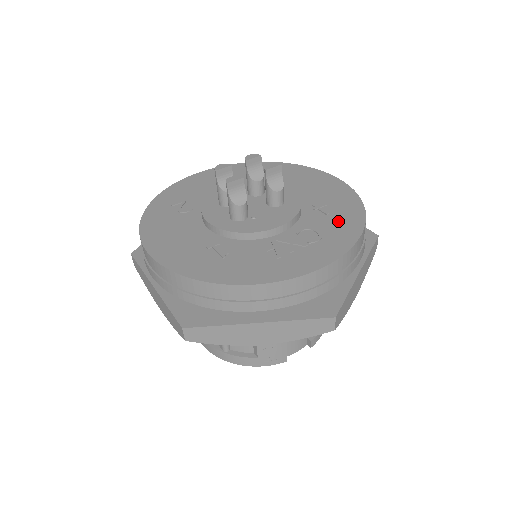
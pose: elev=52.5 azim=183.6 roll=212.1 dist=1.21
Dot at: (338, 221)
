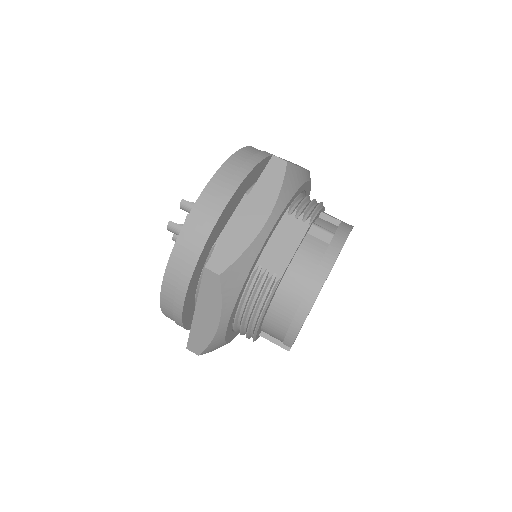
Dot at: occluded
